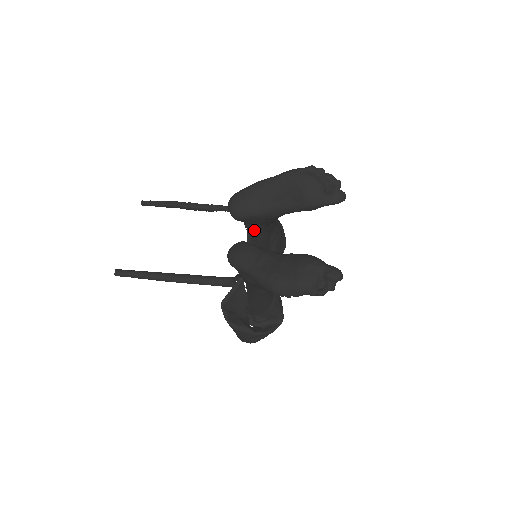
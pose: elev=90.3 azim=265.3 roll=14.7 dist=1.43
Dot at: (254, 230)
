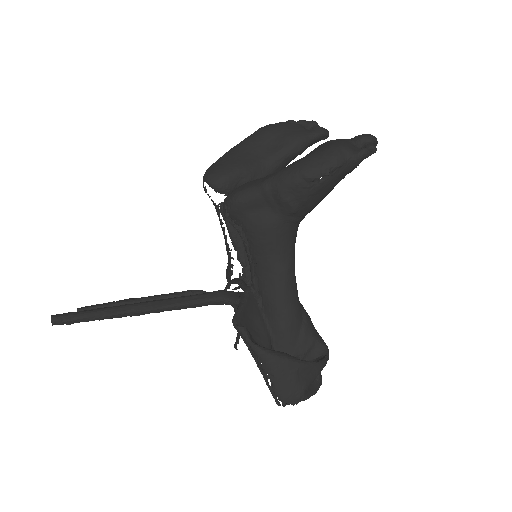
Dot at: occluded
